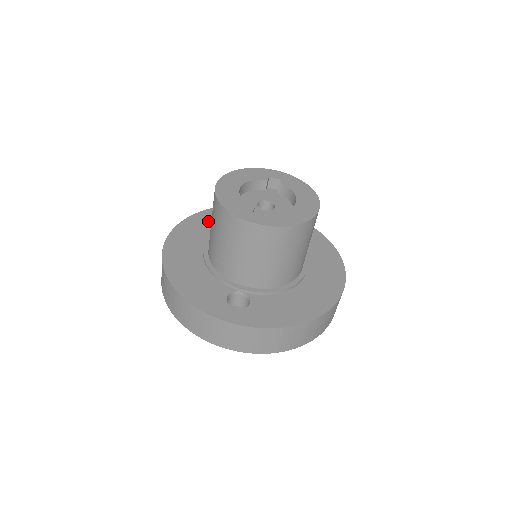
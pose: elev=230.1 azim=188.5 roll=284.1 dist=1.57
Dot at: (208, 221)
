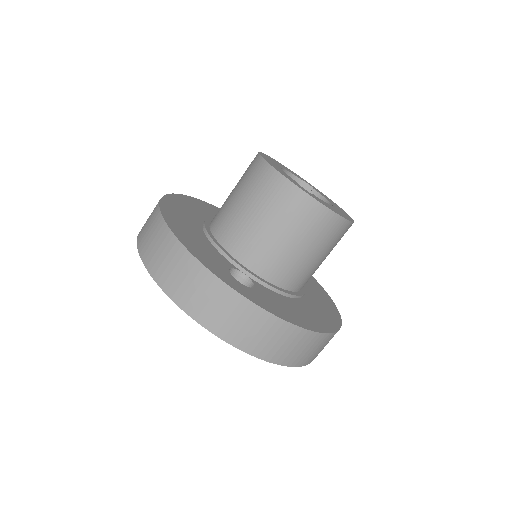
Dot at: (206, 209)
